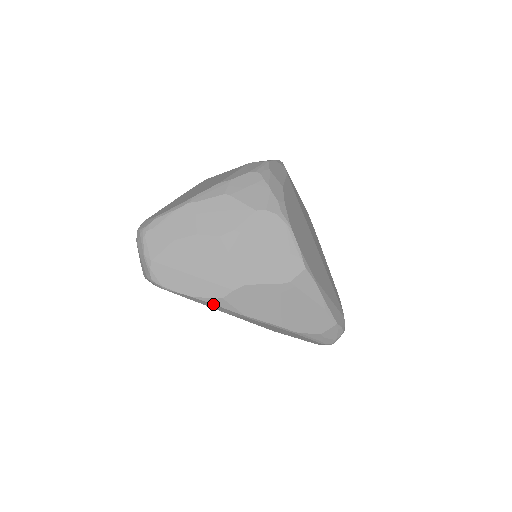
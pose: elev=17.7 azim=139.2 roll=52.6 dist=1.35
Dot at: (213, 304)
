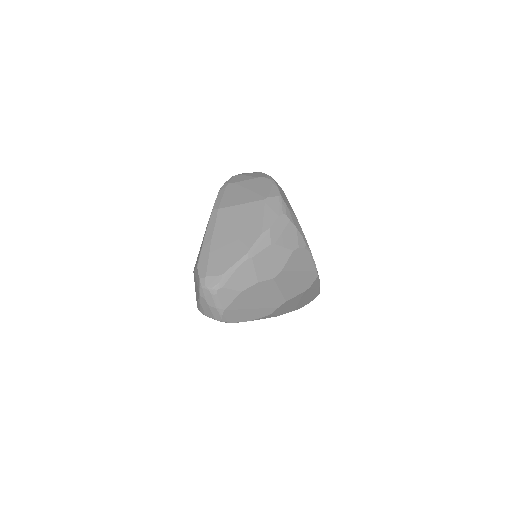
Dot at: occluded
